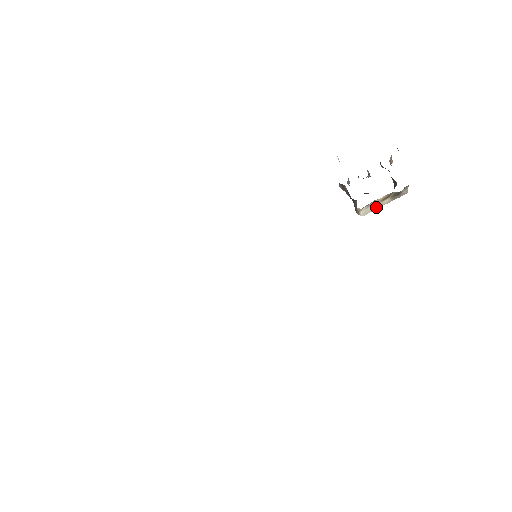
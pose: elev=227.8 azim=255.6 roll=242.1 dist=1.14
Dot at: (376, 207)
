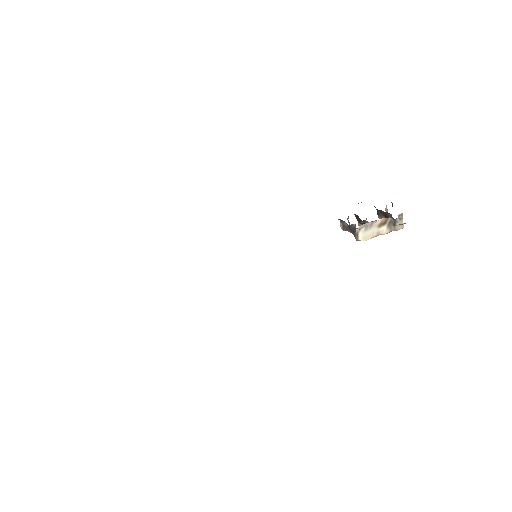
Dot at: (374, 234)
